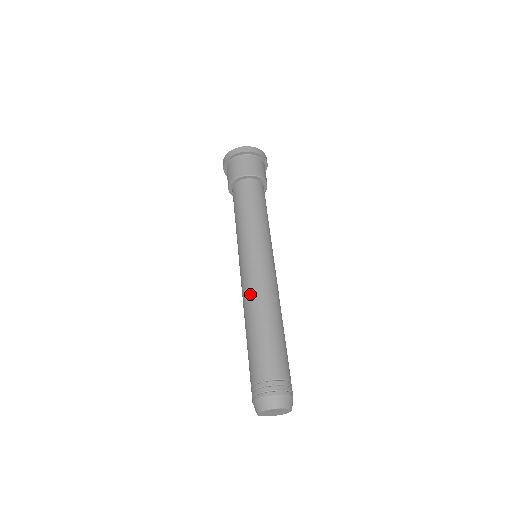
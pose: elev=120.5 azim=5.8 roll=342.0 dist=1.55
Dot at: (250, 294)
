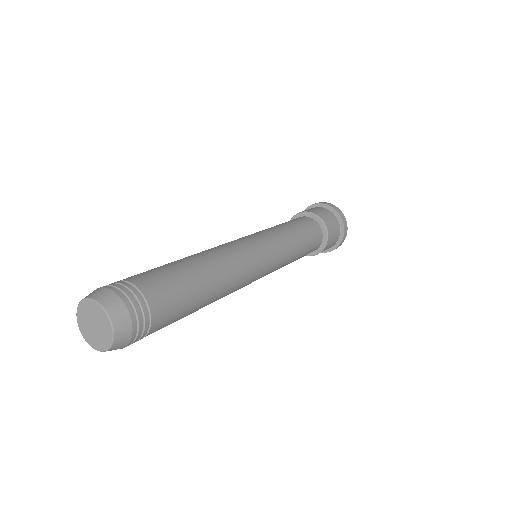
Dot at: (208, 249)
